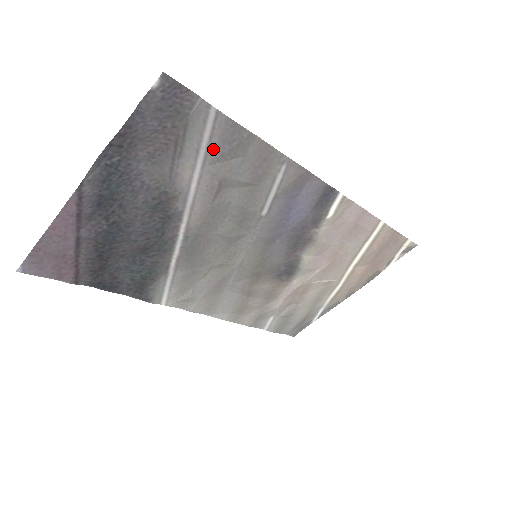
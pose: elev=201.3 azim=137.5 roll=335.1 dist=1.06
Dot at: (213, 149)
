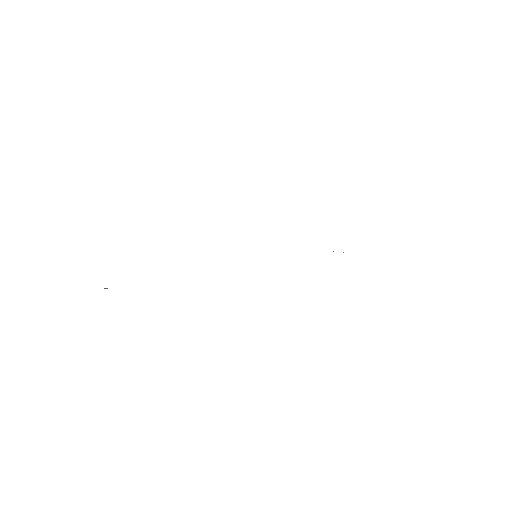
Dot at: occluded
